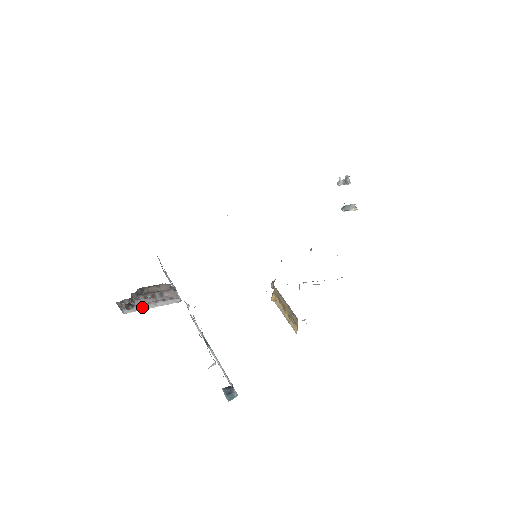
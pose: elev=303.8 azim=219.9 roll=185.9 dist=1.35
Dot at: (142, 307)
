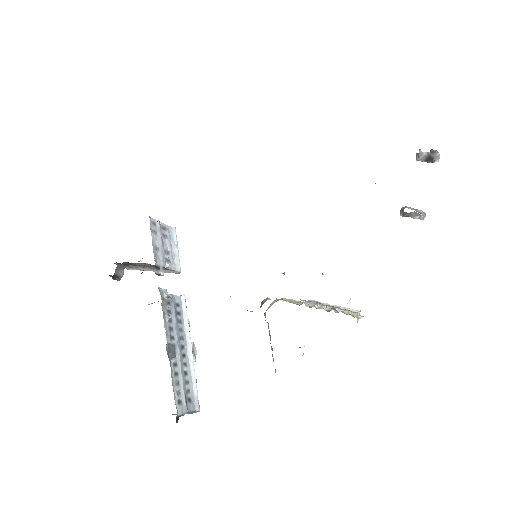
Dot at: (142, 268)
